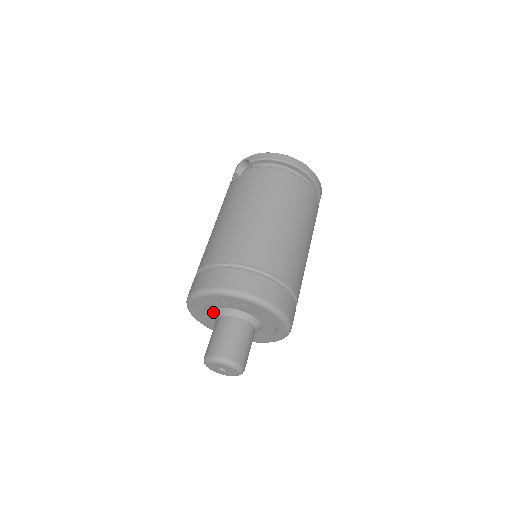
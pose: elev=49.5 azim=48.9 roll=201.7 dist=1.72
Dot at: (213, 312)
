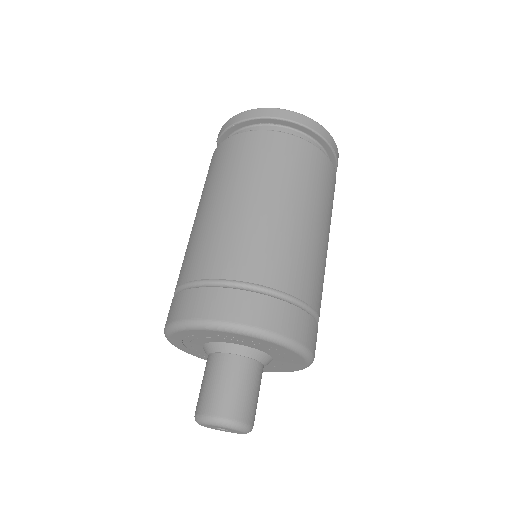
Dot at: occluded
